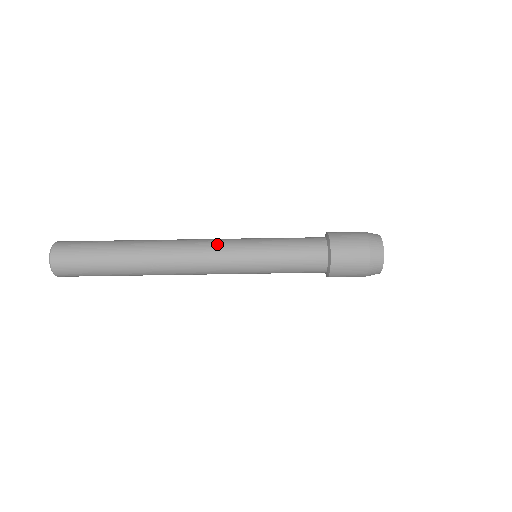
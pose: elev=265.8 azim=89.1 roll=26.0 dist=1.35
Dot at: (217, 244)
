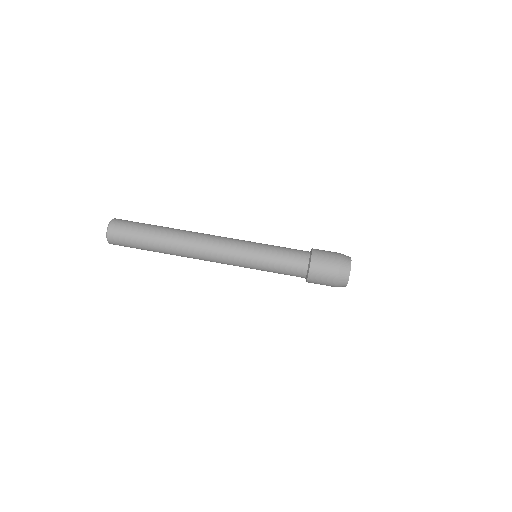
Dot at: (227, 246)
